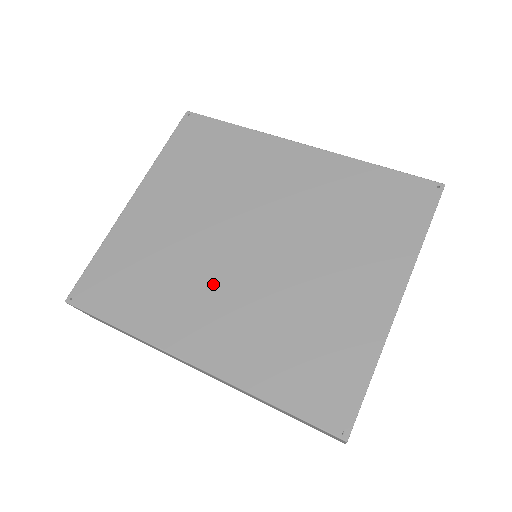
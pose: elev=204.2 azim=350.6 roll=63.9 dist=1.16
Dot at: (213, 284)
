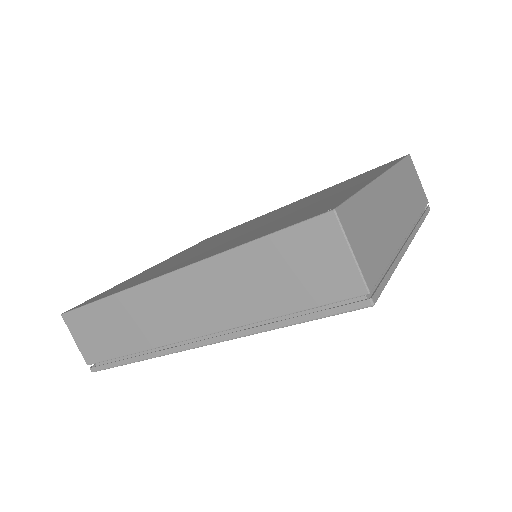
Dot at: (204, 250)
